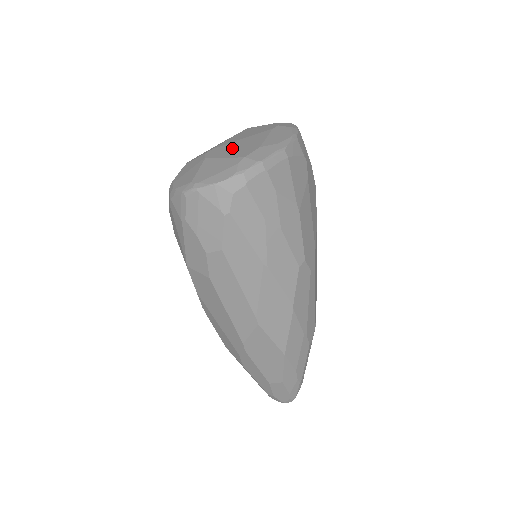
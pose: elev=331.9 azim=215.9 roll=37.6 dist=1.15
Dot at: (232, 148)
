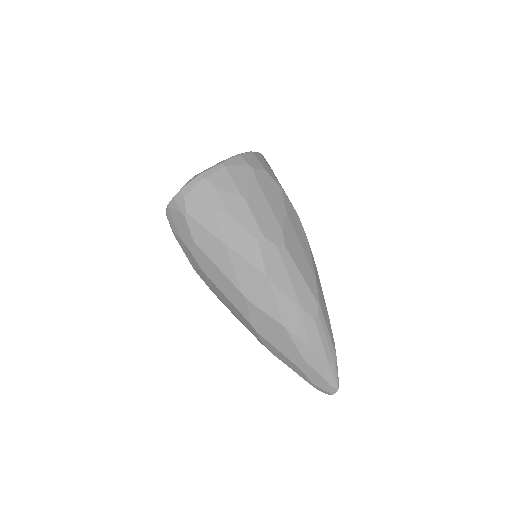
Dot at: occluded
